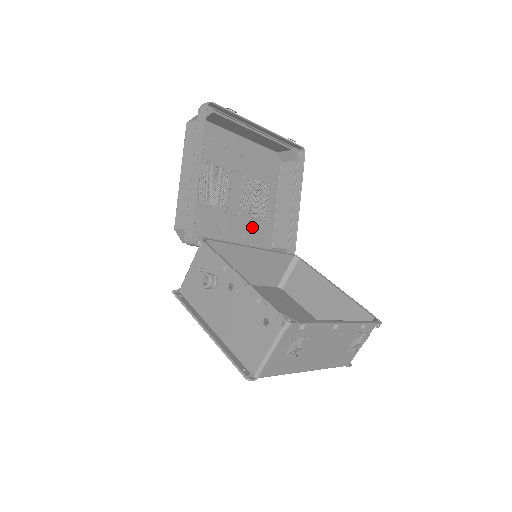
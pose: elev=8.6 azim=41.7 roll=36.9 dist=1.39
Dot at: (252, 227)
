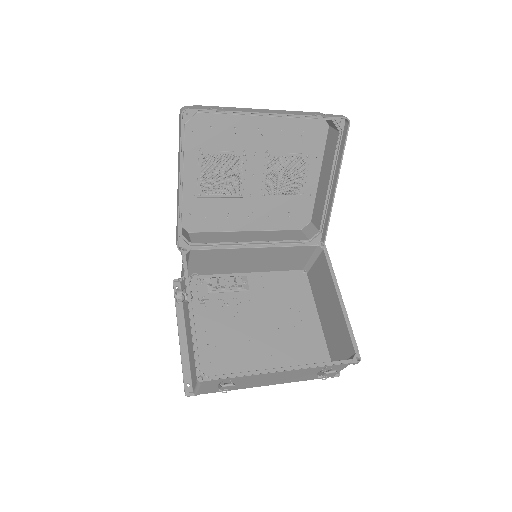
Dot at: (280, 205)
